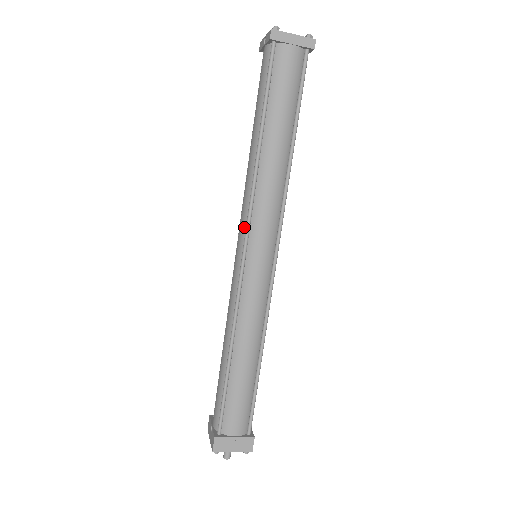
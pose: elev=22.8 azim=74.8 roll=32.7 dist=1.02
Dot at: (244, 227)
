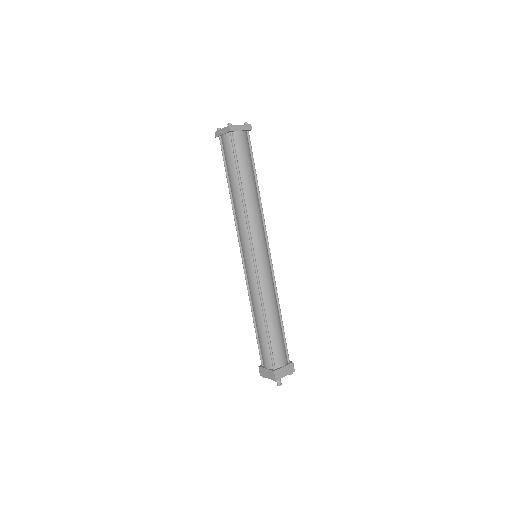
Dot at: (247, 241)
